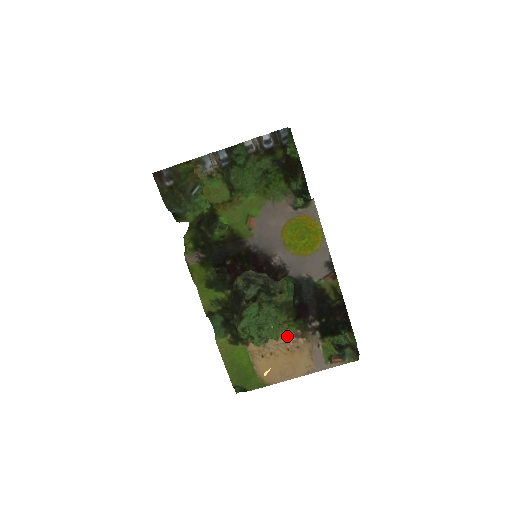
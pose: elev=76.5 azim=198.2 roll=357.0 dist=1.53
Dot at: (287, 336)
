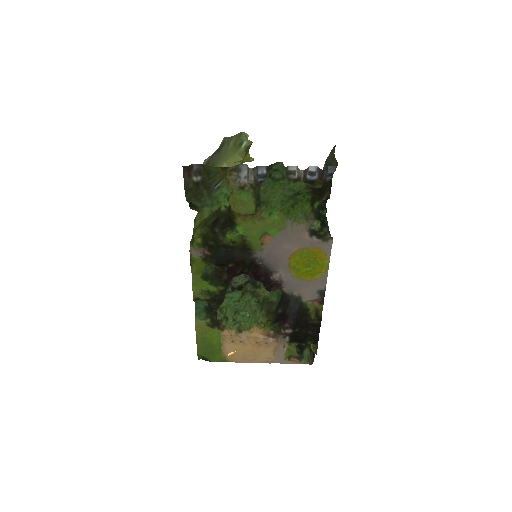
Dot at: (260, 333)
